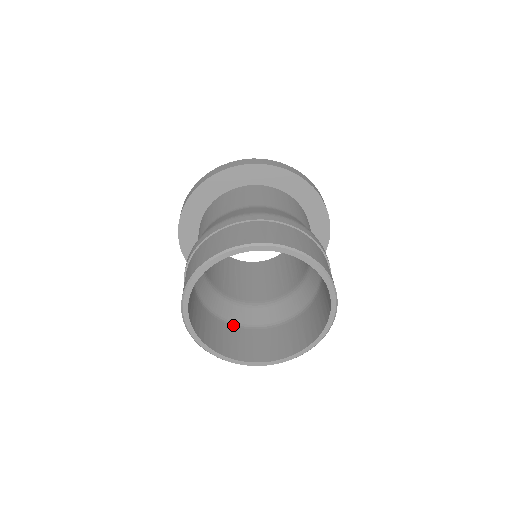
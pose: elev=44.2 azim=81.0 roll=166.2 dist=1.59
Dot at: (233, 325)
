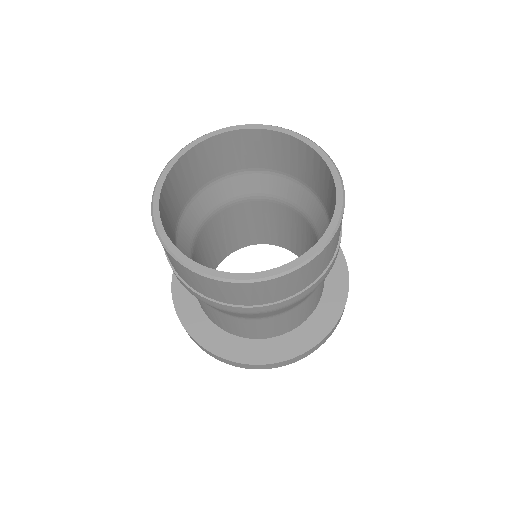
Dot at: occluded
